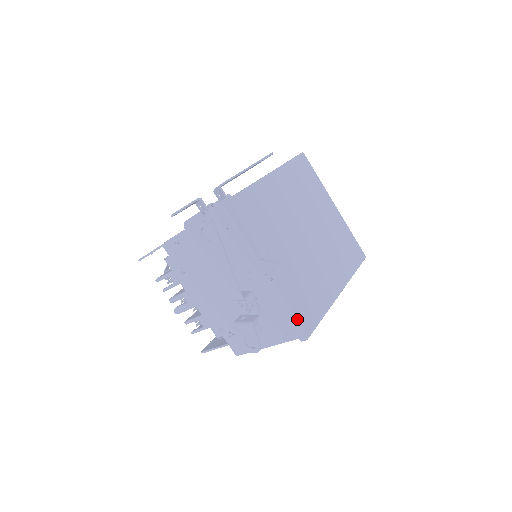
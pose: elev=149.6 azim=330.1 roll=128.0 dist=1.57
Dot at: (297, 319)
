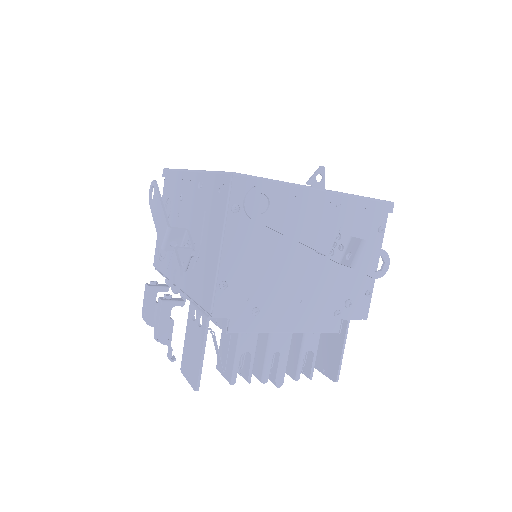
Dot at: (373, 198)
